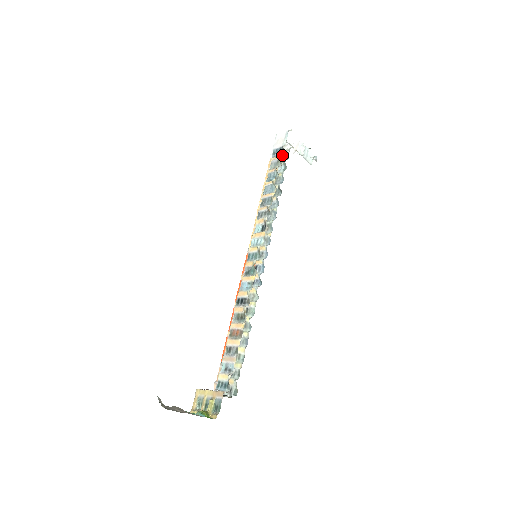
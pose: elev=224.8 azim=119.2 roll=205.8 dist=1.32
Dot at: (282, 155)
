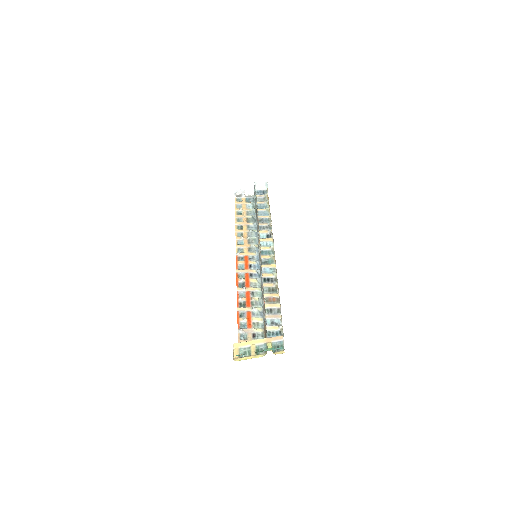
Dot at: (247, 198)
